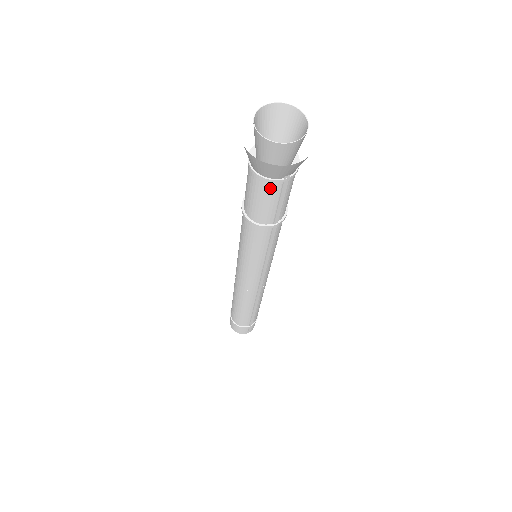
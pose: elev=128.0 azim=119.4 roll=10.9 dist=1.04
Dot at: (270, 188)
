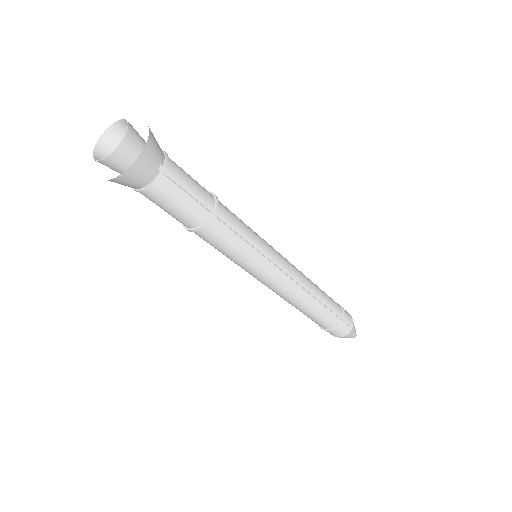
Dot at: (164, 189)
